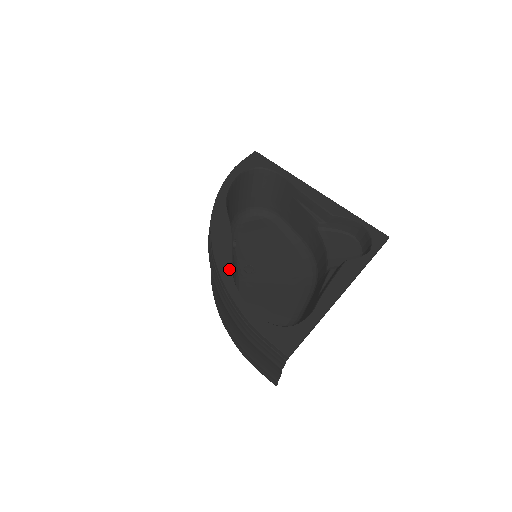
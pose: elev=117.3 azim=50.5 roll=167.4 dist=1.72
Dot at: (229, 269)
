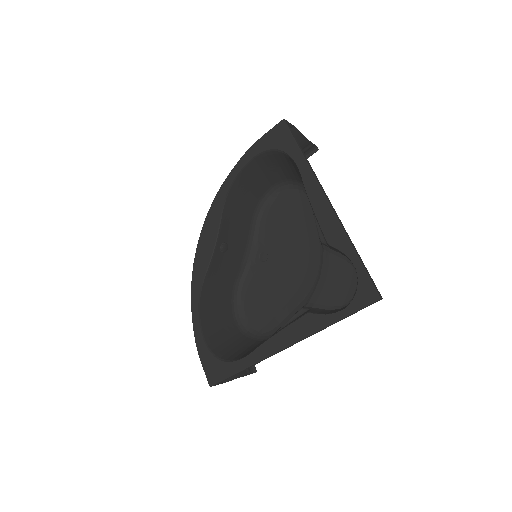
Dot at: (199, 283)
